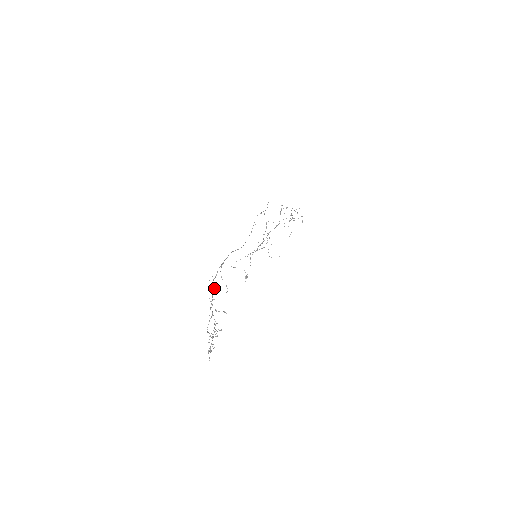
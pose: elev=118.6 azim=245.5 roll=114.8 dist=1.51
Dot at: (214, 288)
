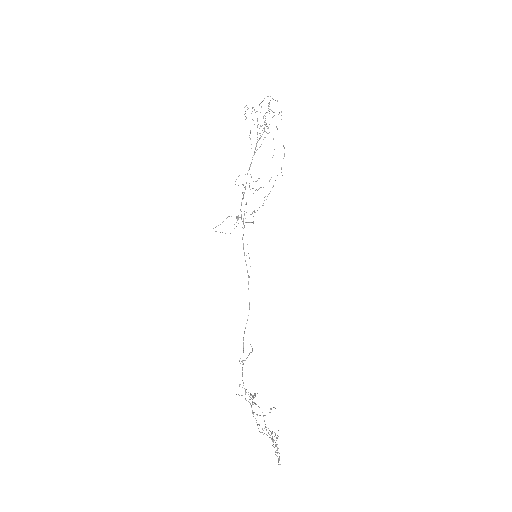
Dot at: (250, 404)
